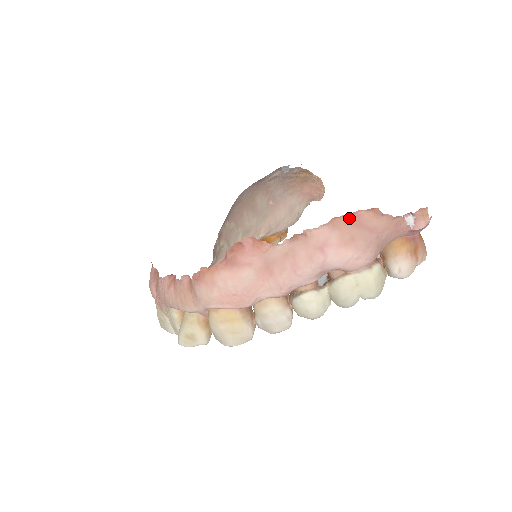
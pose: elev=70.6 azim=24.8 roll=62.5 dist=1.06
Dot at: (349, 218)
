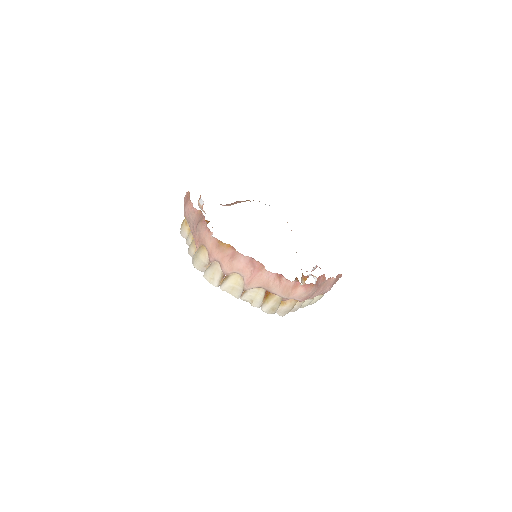
Dot at: (338, 275)
